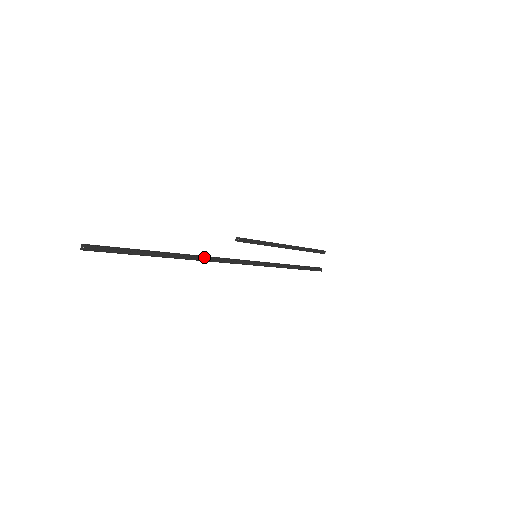
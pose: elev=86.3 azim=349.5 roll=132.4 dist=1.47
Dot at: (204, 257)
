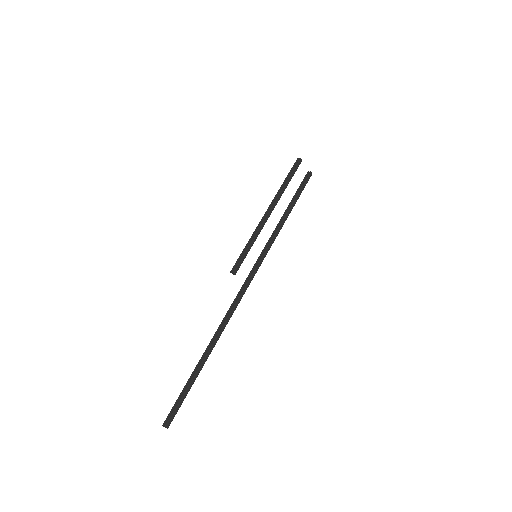
Dot at: (227, 318)
